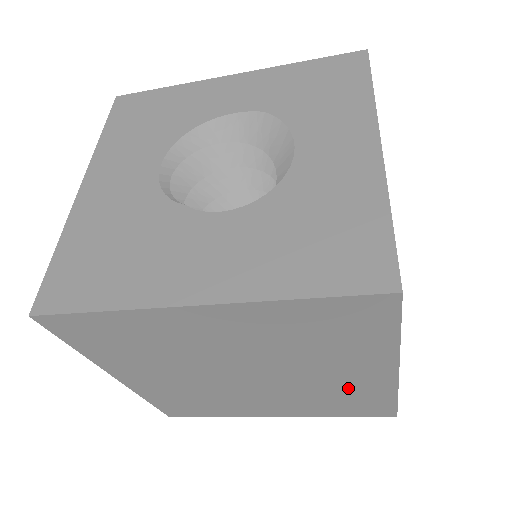
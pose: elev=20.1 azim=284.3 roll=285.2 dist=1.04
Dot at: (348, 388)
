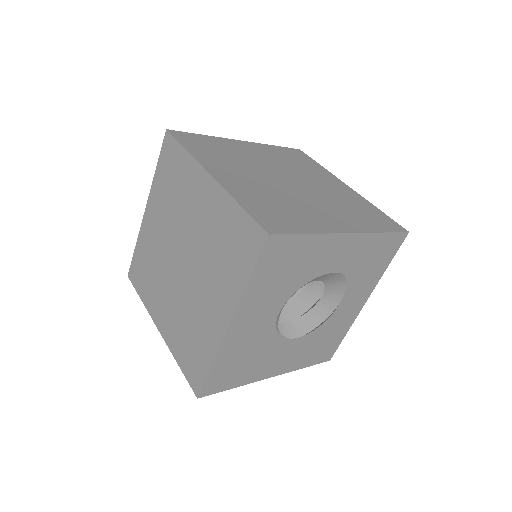
Dot at: occluded
